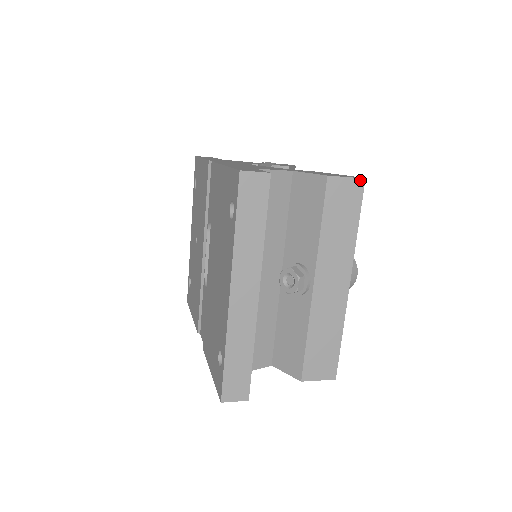
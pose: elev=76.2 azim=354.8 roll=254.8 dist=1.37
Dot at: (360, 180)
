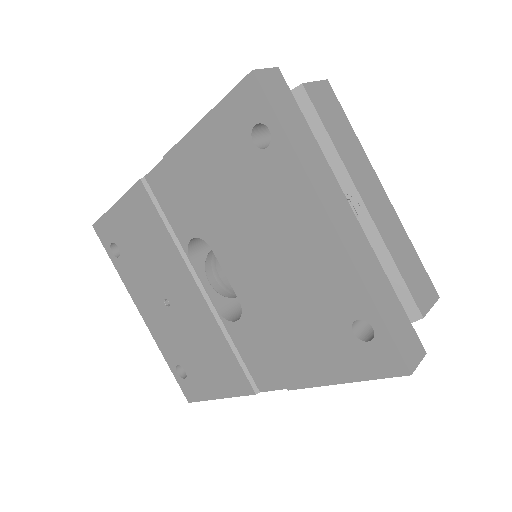
Dot at: (325, 82)
